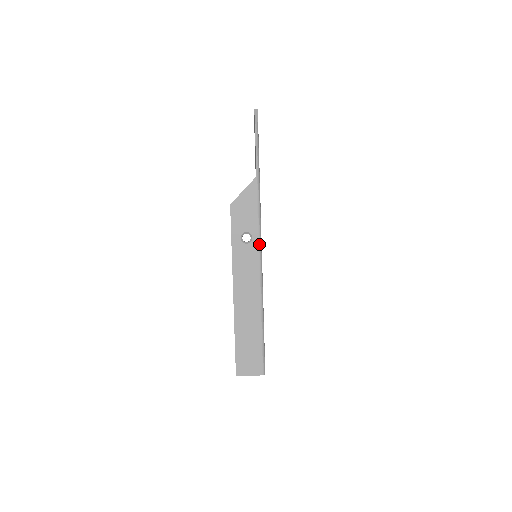
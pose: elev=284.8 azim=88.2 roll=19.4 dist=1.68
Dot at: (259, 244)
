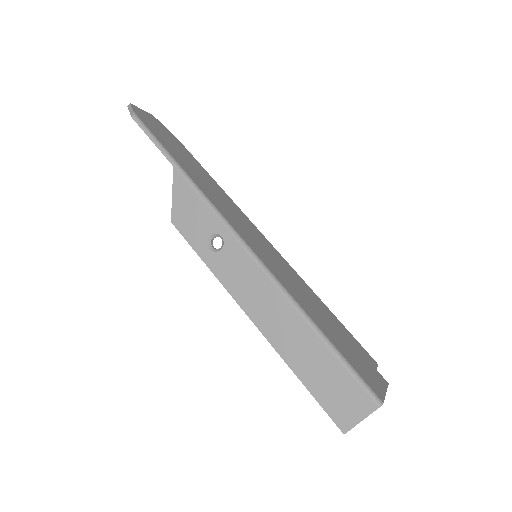
Dot at: (235, 237)
